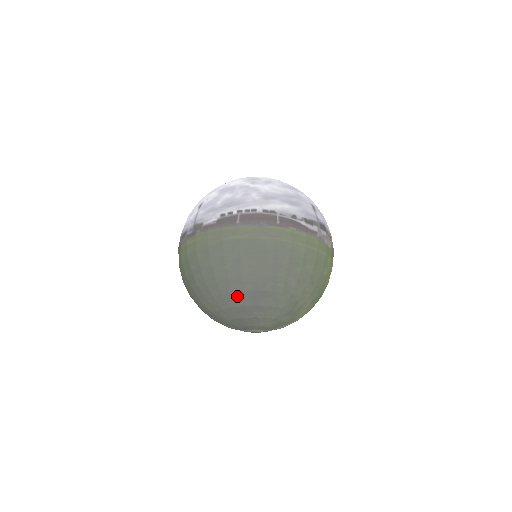
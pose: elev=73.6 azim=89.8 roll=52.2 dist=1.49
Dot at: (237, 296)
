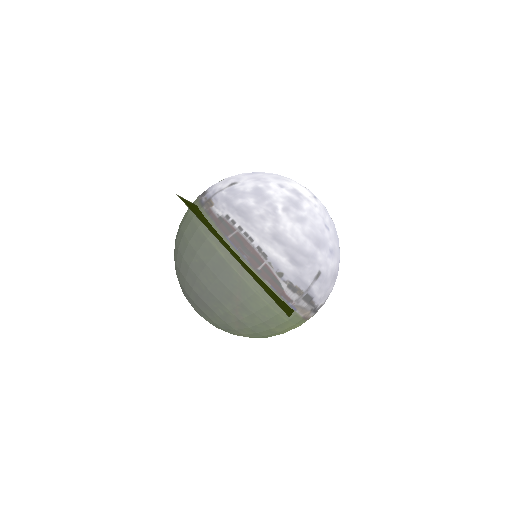
Dot at: (187, 285)
